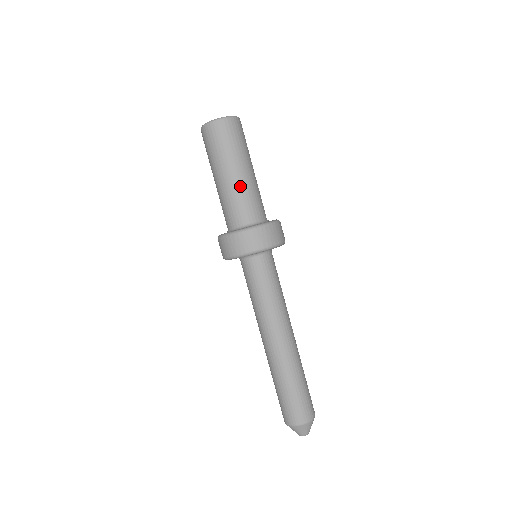
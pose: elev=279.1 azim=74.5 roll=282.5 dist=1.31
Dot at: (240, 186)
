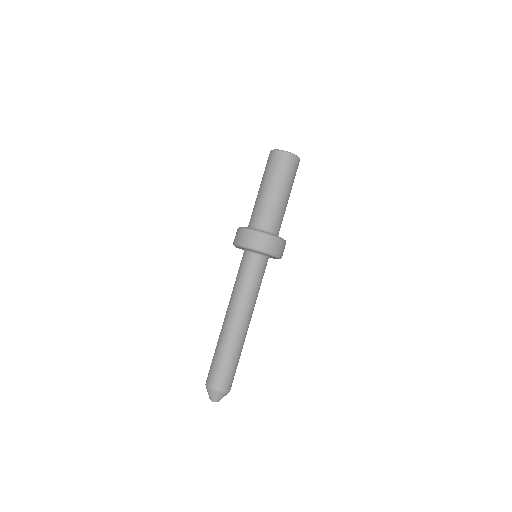
Dot at: (274, 202)
